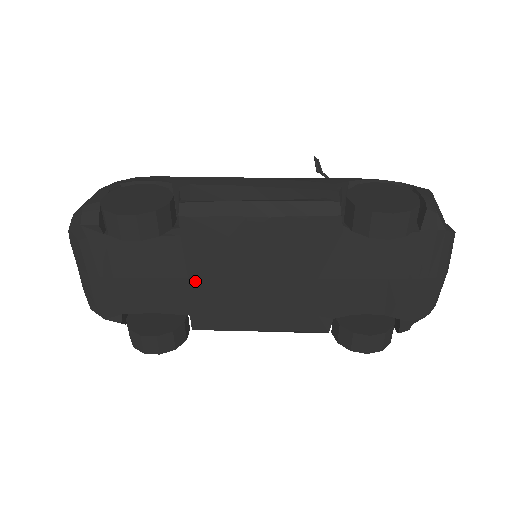
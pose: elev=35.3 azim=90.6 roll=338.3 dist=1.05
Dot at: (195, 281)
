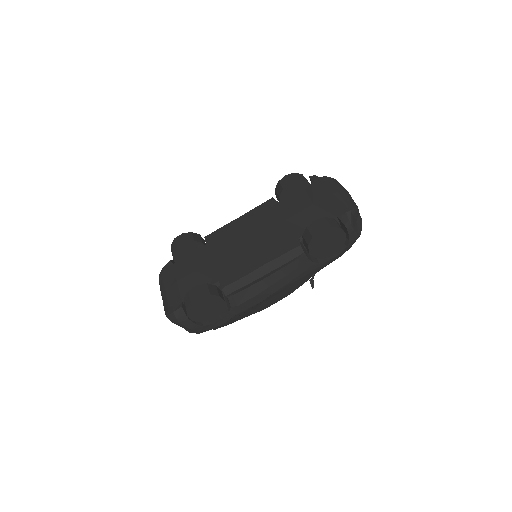
Dot at: (217, 260)
